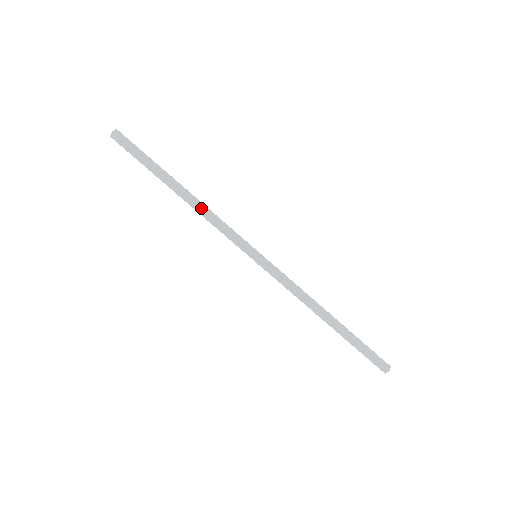
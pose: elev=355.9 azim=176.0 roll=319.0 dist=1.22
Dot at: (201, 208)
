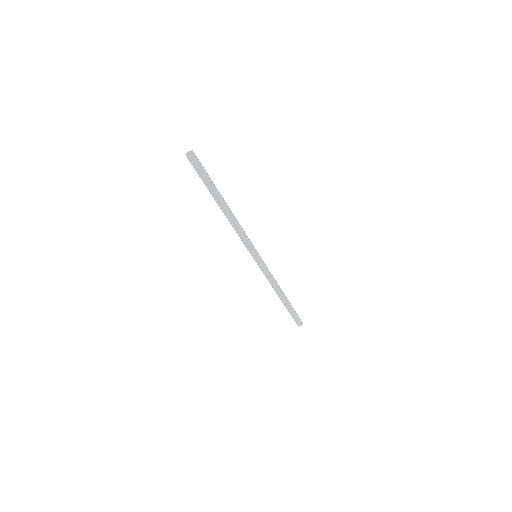
Dot at: (235, 223)
